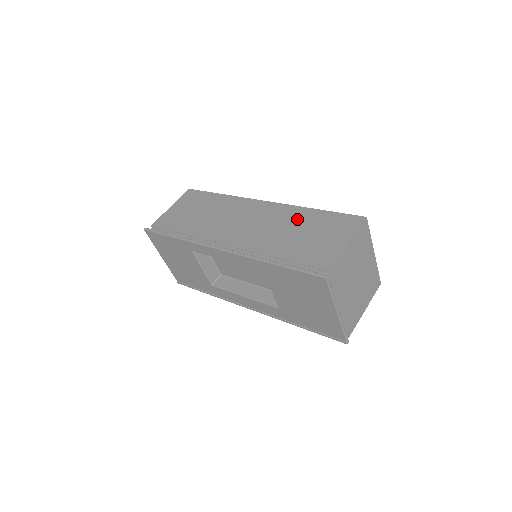
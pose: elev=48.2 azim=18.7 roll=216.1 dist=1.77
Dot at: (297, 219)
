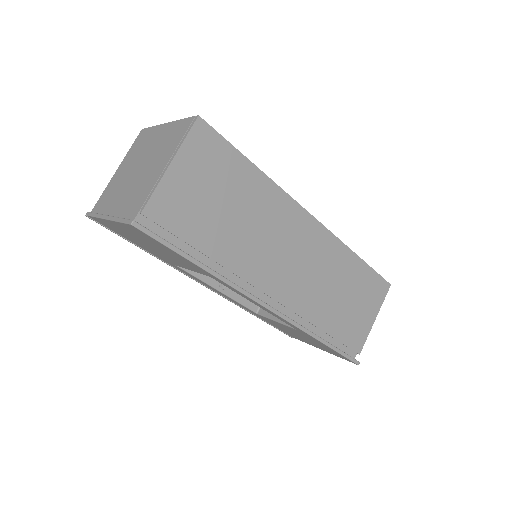
Dot at: (344, 271)
